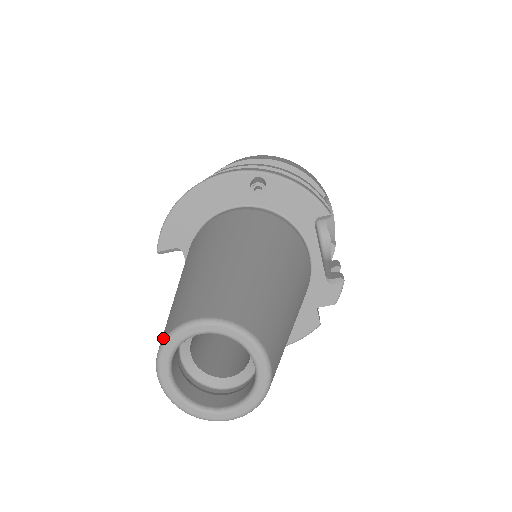
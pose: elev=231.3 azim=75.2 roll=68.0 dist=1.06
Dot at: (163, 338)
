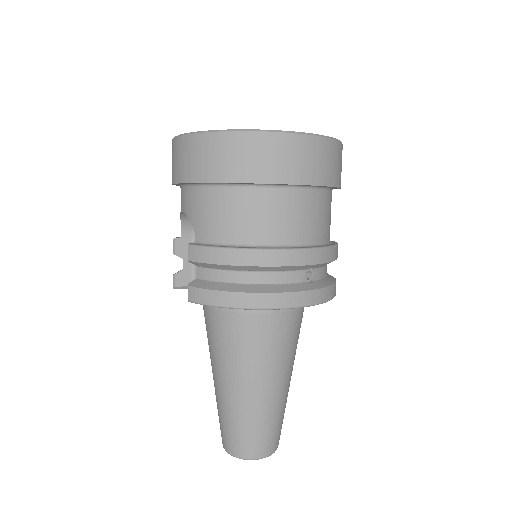
Dot at: (239, 456)
